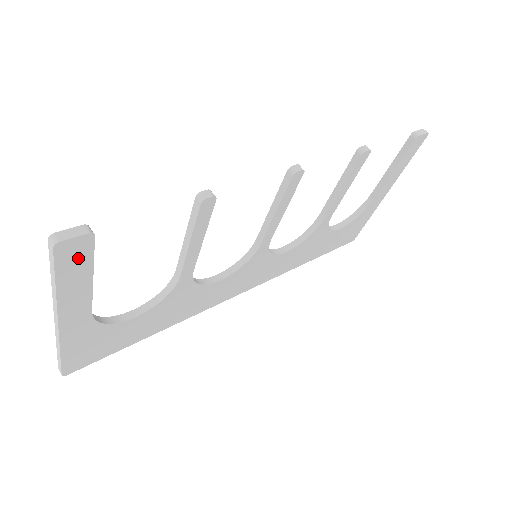
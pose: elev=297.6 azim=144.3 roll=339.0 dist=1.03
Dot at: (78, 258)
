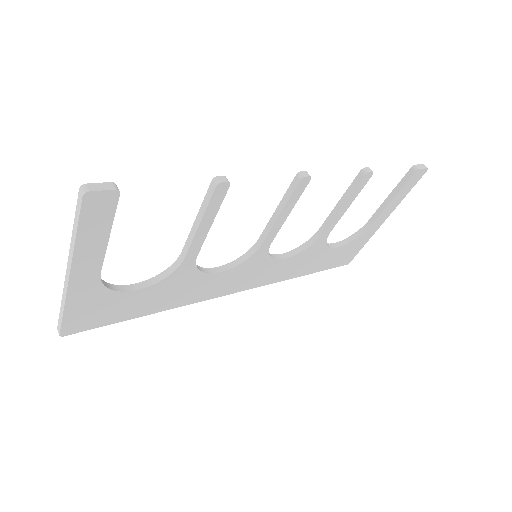
Dot at: (101, 212)
